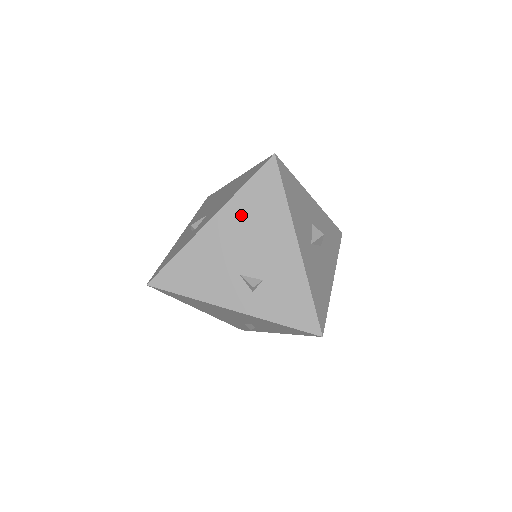
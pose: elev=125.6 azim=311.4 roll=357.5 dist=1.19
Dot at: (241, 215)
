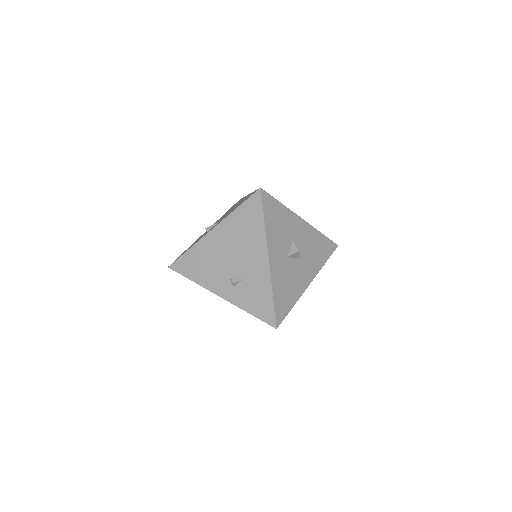
Dot at: (233, 230)
